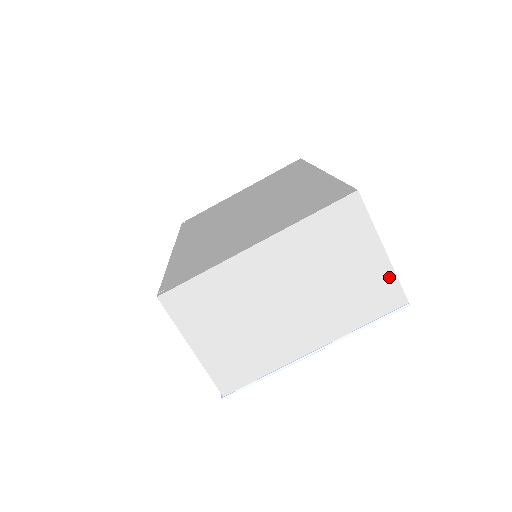
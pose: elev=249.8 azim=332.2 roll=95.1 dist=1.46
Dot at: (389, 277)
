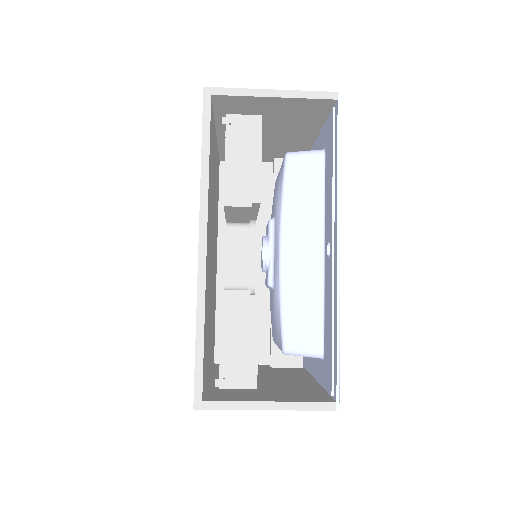
Dot at: (296, 408)
